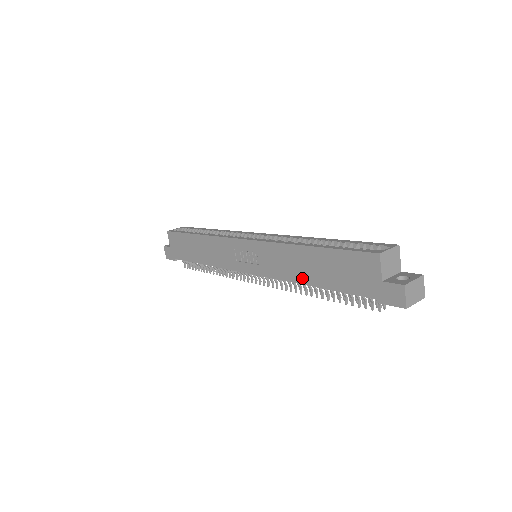
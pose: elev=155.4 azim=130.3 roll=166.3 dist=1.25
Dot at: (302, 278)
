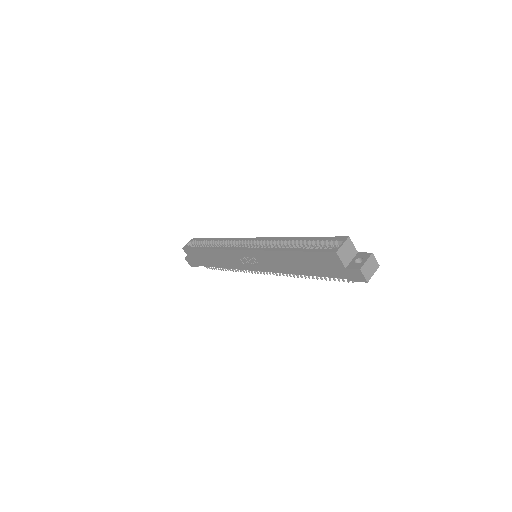
Dot at: (294, 271)
